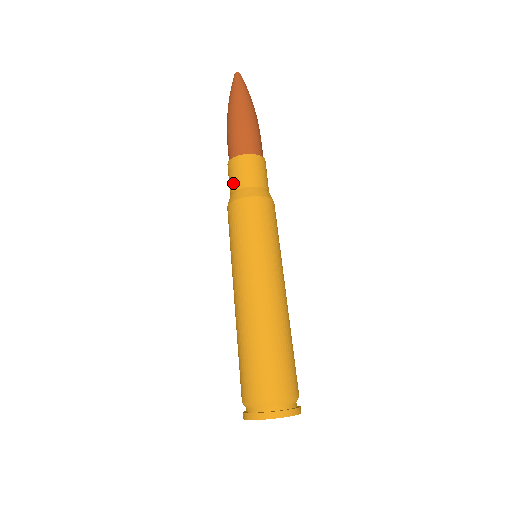
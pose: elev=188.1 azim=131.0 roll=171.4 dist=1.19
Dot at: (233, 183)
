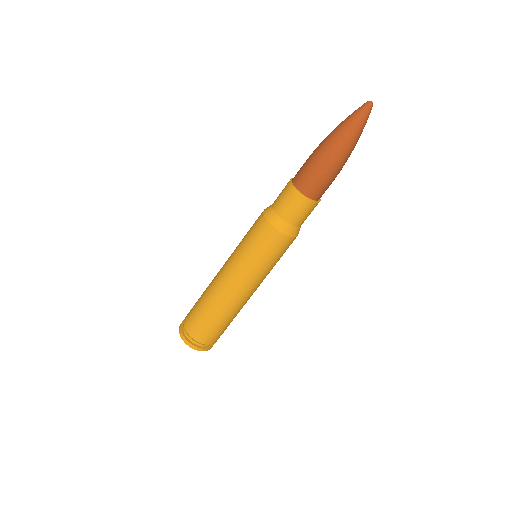
Dot at: (288, 214)
